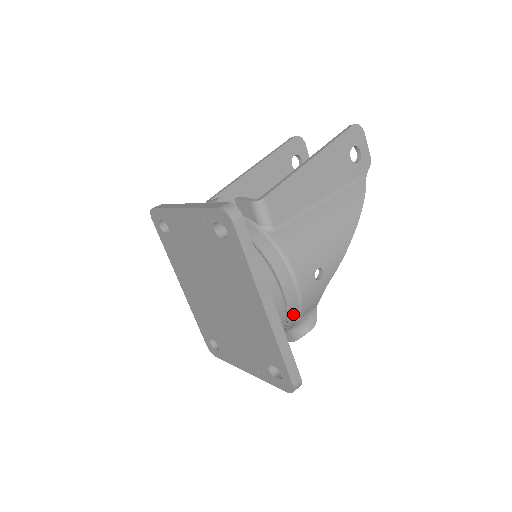
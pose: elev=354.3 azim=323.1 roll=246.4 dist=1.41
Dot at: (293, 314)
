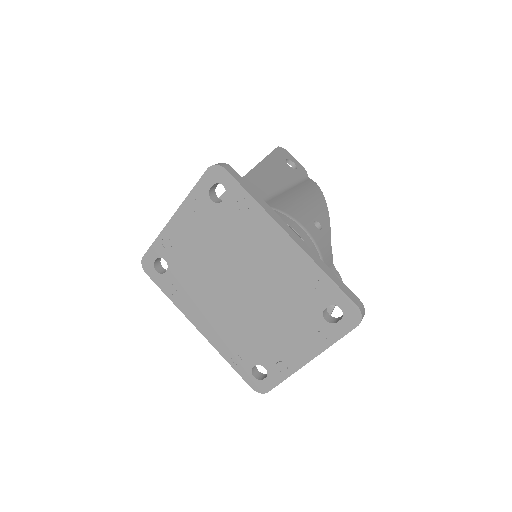
Dot at: occluded
